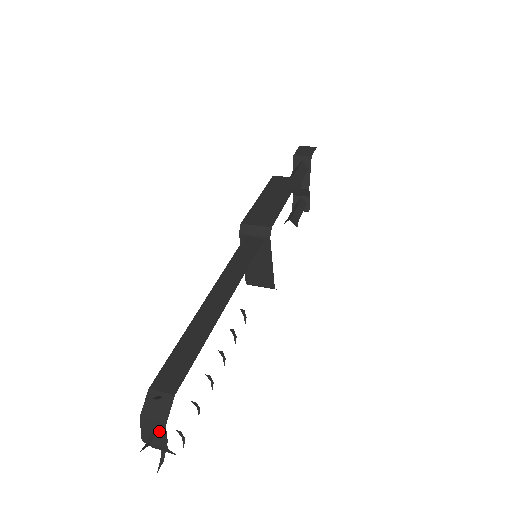
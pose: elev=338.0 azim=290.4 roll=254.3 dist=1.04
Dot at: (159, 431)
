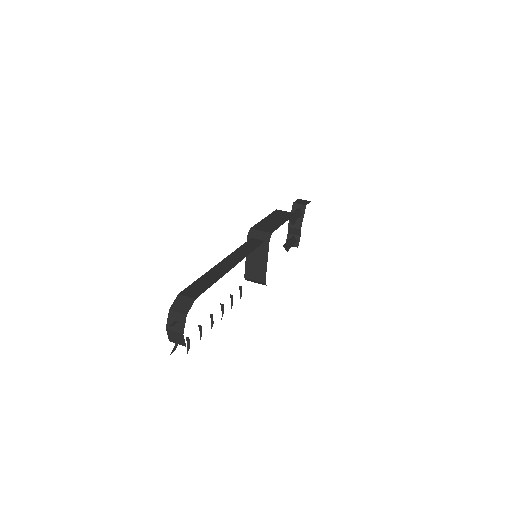
Dot at: (181, 320)
